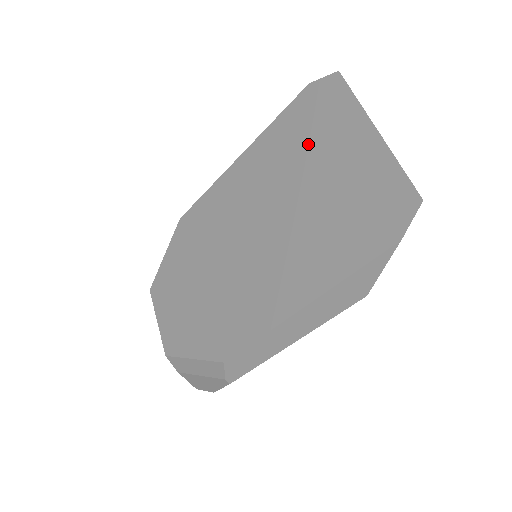
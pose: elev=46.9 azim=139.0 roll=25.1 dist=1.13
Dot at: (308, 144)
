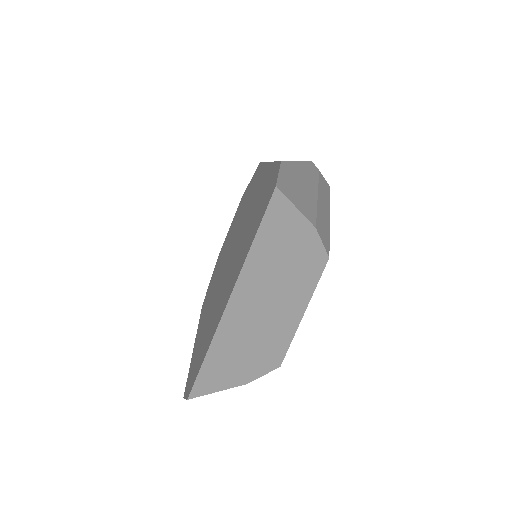
Dot at: (248, 229)
